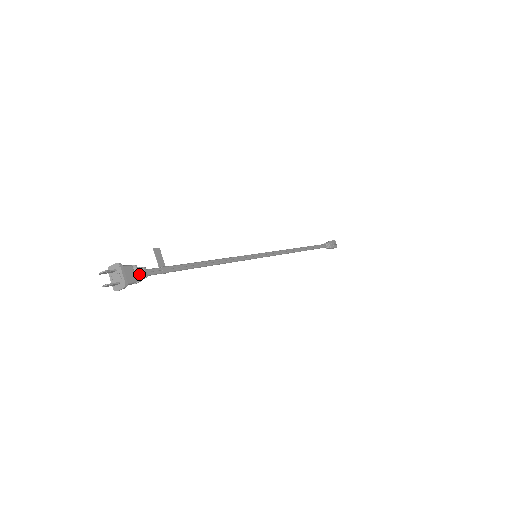
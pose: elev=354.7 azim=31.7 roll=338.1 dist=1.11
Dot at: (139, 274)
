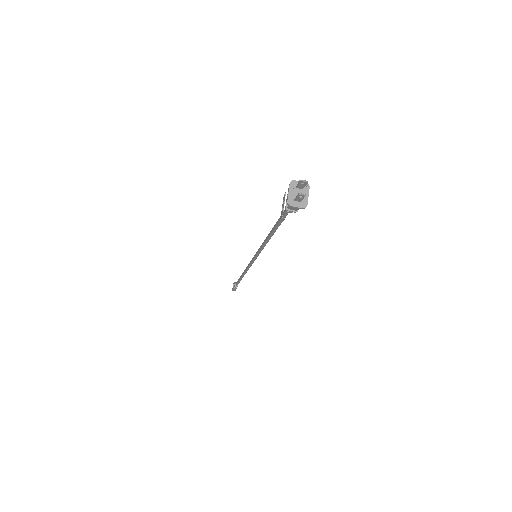
Dot at: occluded
